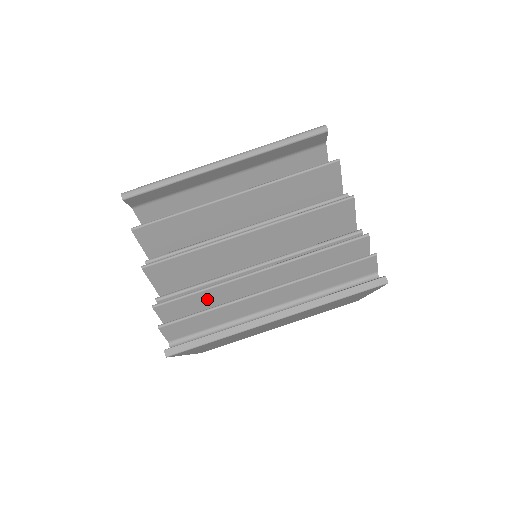
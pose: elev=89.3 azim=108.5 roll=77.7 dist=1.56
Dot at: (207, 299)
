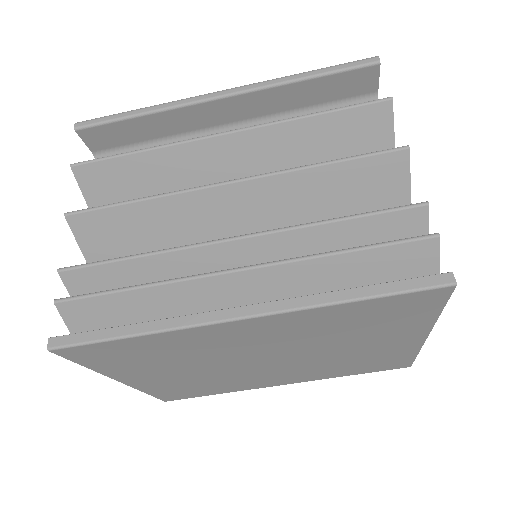
Dot at: (145, 276)
